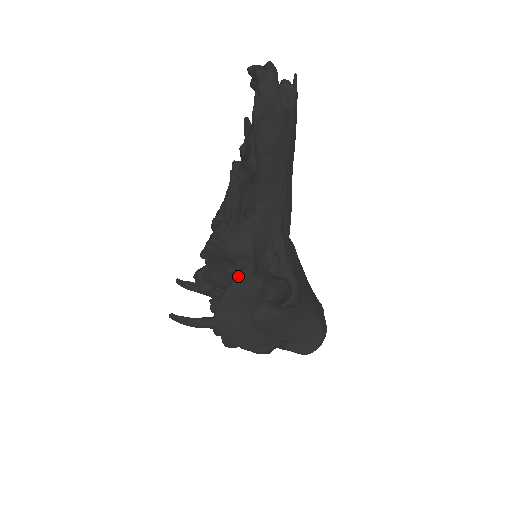
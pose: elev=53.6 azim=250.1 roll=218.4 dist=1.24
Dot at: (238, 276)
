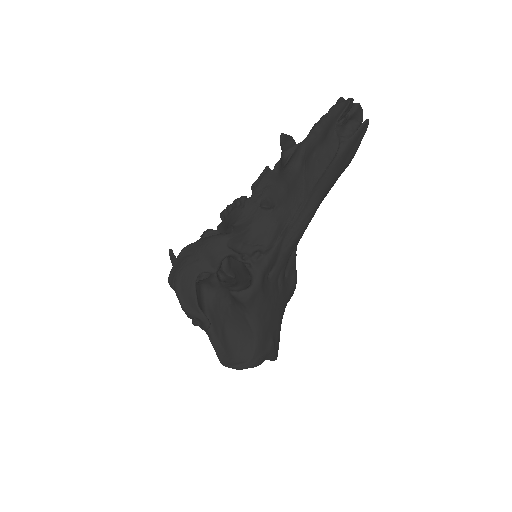
Dot at: (217, 234)
